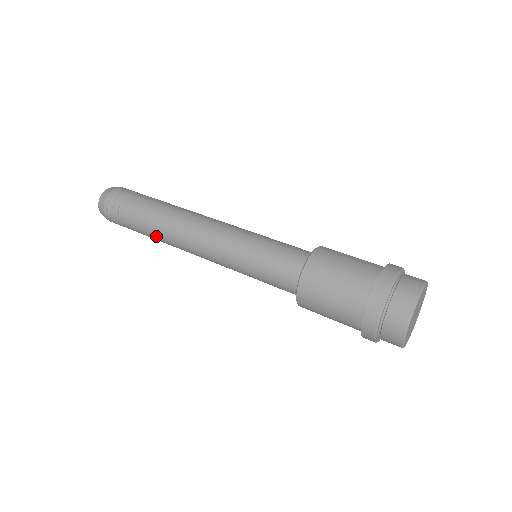
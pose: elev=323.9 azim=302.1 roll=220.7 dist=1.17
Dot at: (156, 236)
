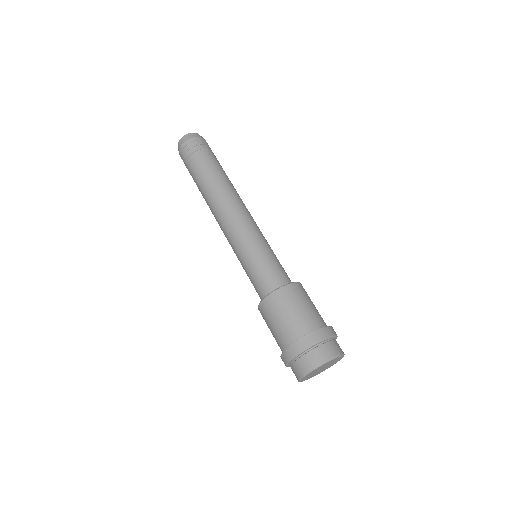
Dot at: occluded
